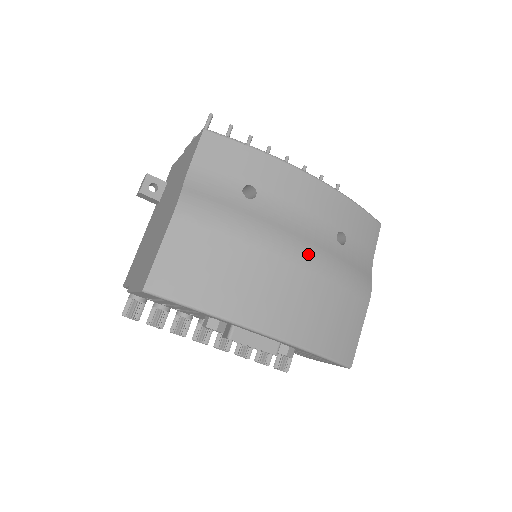
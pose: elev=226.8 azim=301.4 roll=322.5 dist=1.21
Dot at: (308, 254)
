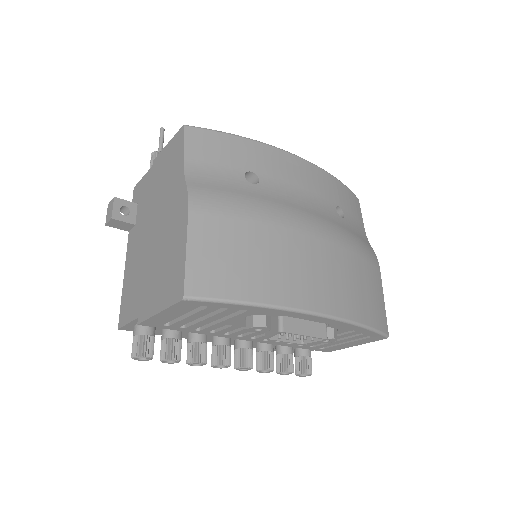
Dot at: (325, 228)
